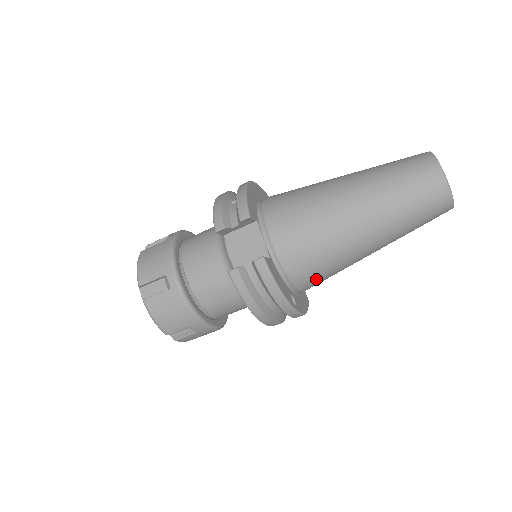
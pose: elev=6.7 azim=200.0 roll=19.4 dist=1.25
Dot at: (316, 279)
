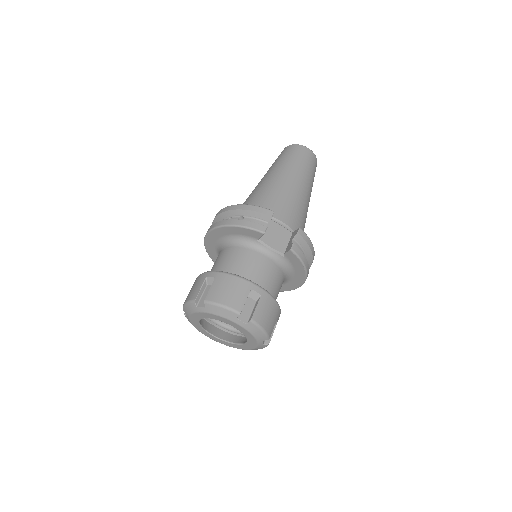
Dot at: occluded
